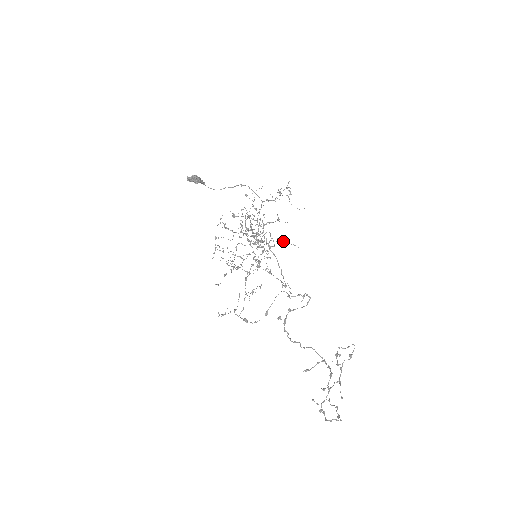
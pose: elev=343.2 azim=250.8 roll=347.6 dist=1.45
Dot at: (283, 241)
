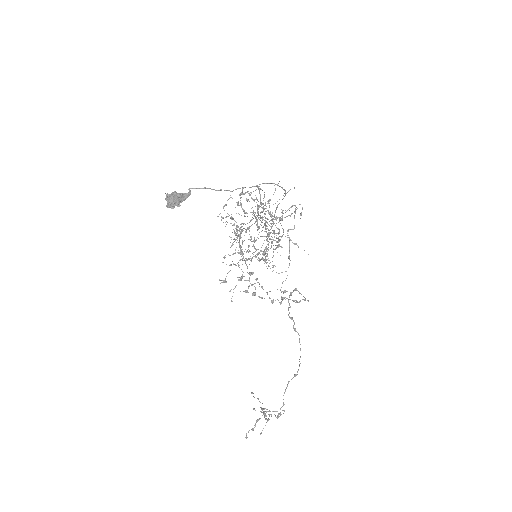
Dot at: (293, 243)
